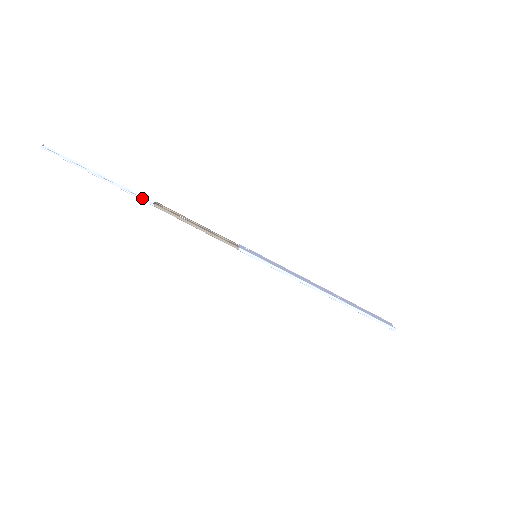
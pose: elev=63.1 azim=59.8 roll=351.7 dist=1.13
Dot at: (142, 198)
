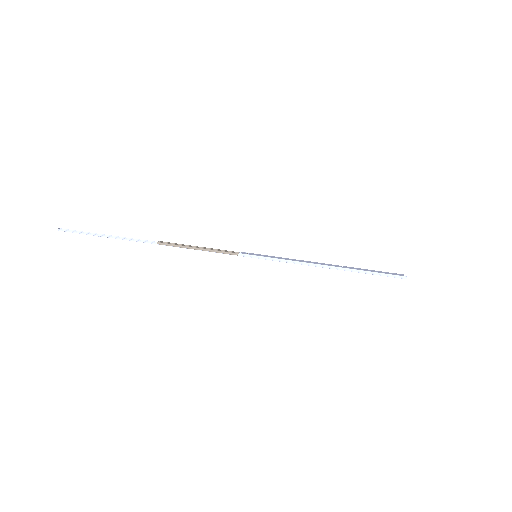
Dot at: (146, 241)
